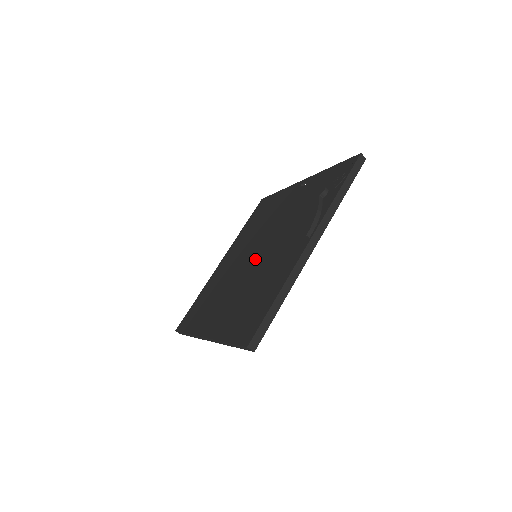
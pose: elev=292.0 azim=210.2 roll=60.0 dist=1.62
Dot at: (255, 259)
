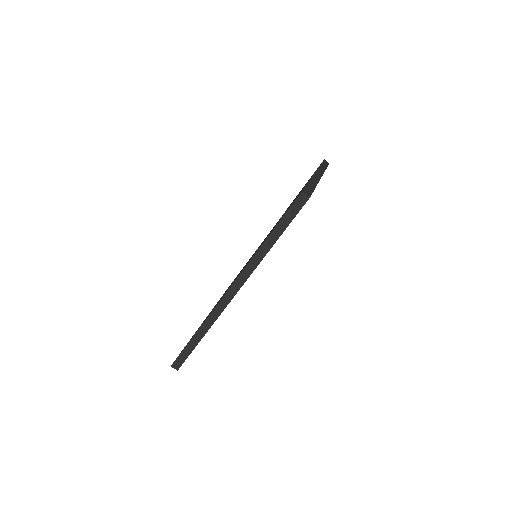
Dot at: occluded
